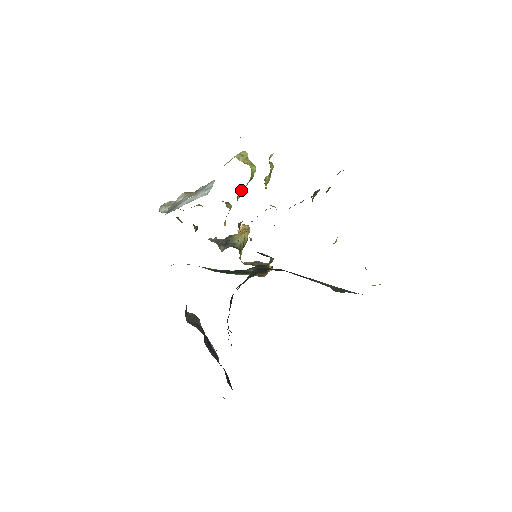
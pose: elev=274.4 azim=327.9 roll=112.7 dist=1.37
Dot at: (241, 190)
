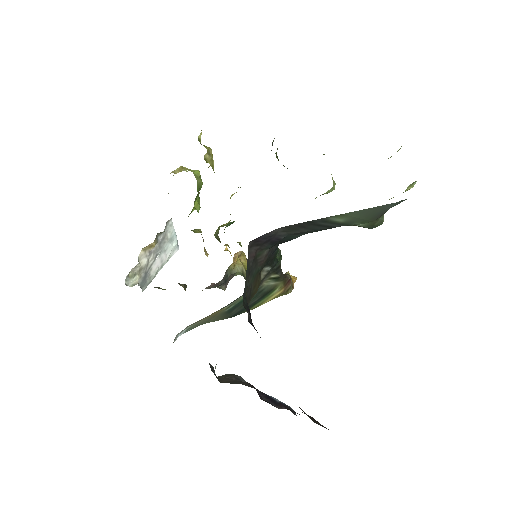
Dot at: (196, 200)
